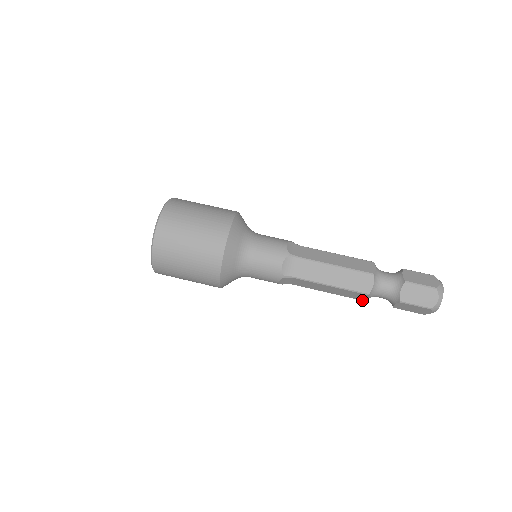
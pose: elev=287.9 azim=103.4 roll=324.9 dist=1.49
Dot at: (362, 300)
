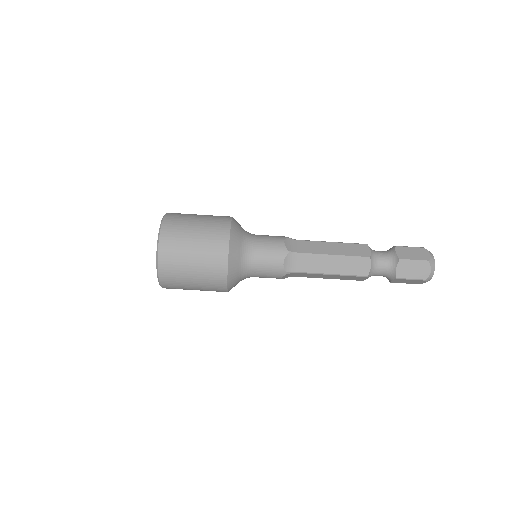
Dot at: occluded
